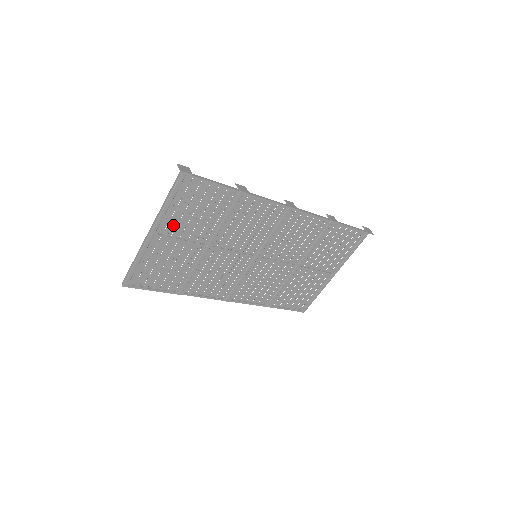
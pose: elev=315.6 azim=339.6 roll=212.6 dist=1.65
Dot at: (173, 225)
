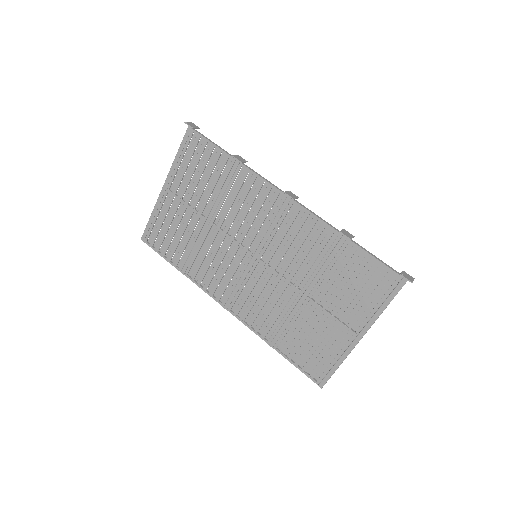
Dot at: (182, 184)
